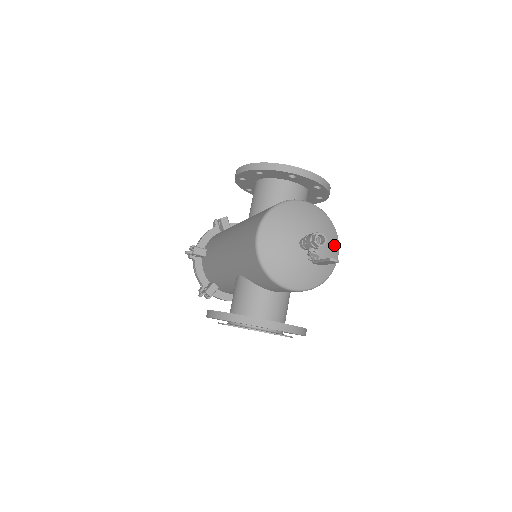
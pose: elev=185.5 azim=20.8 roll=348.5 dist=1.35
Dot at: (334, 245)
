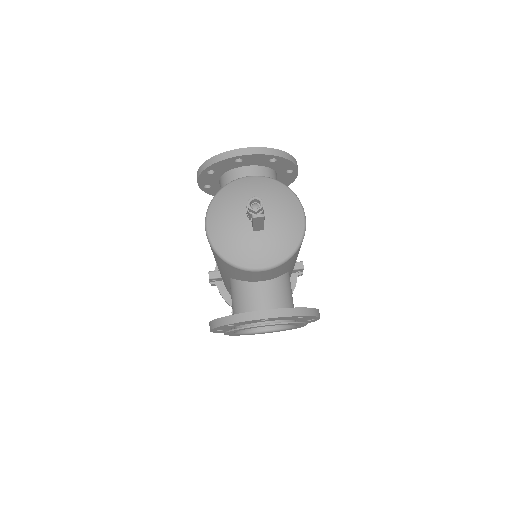
Dot at: (294, 207)
